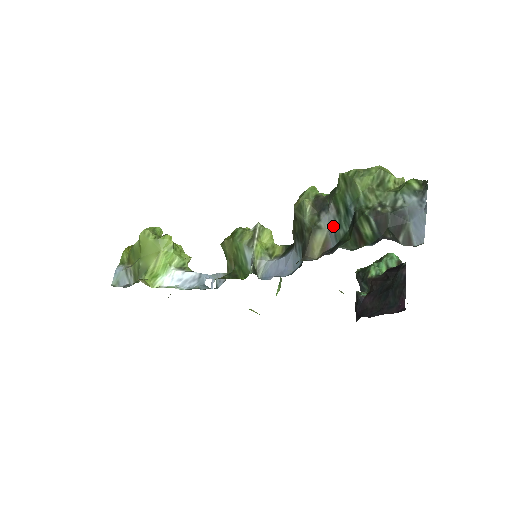
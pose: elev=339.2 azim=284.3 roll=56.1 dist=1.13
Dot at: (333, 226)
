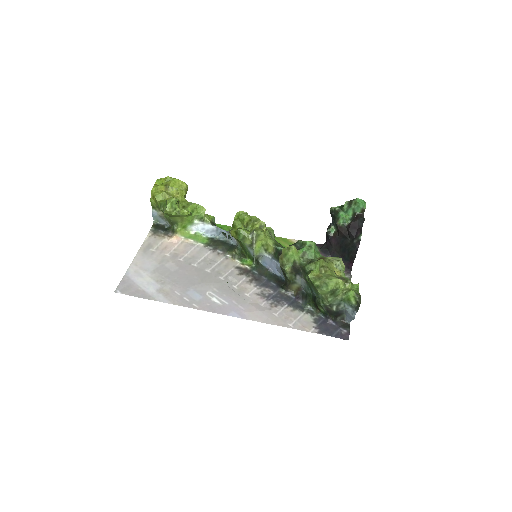
Dot at: (304, 286)
